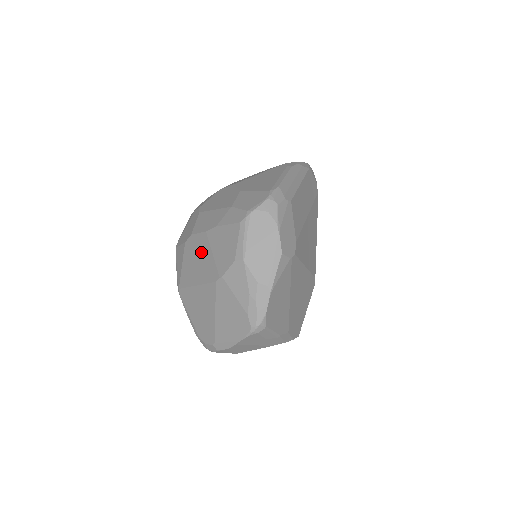
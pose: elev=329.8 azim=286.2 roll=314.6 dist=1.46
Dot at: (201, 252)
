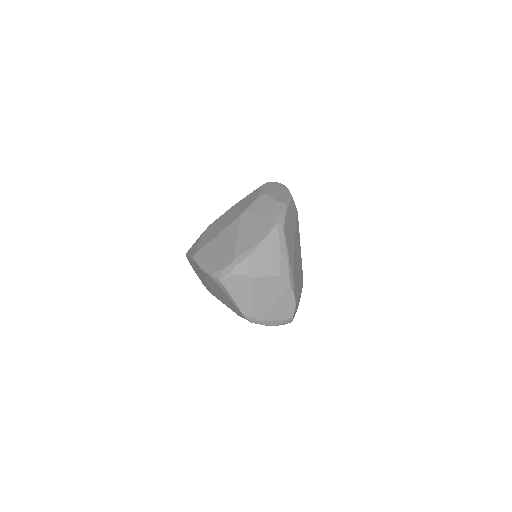
Dot at: (222, 220)
